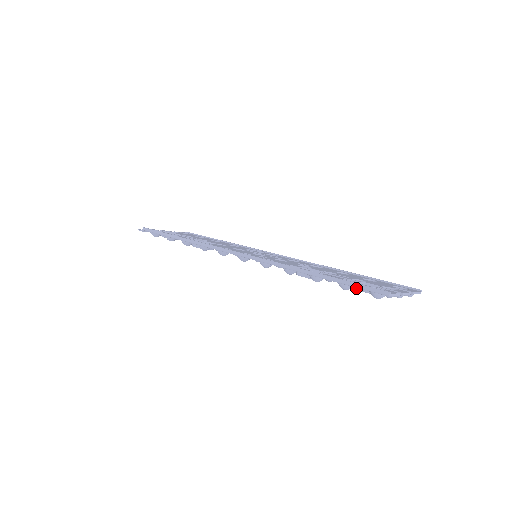
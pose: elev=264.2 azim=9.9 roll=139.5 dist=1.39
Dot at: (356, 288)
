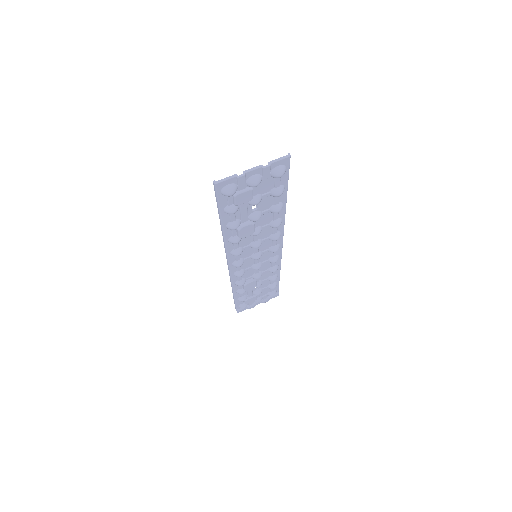
Dot at: (234, 204)
